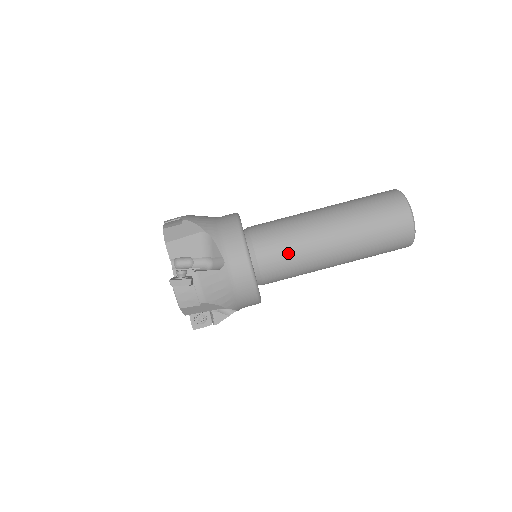
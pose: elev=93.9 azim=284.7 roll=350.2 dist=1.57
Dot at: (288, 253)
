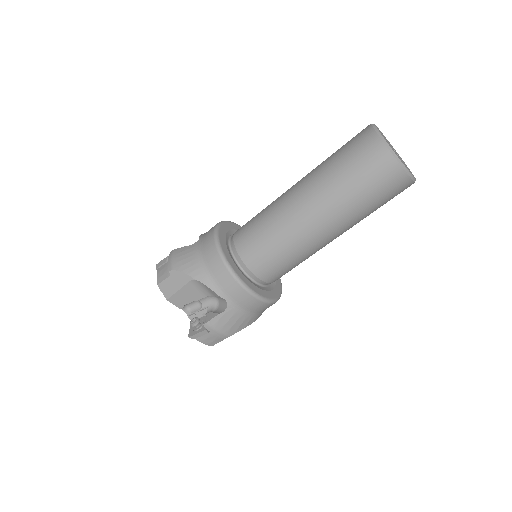
Dot at: (282, 258)
